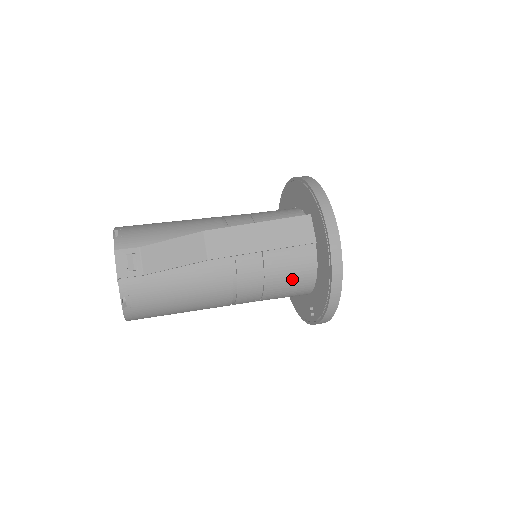
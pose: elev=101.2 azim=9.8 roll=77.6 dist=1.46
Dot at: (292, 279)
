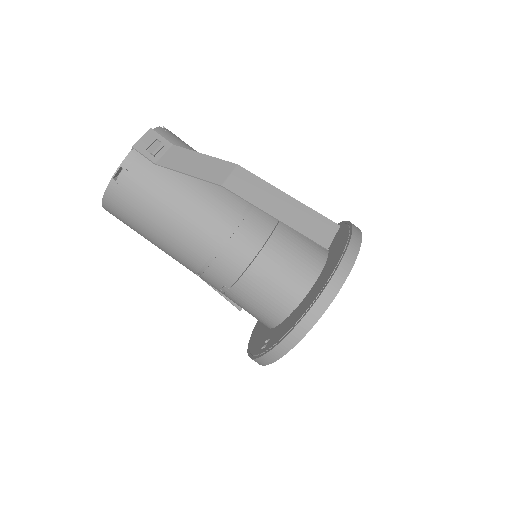
Dot at: (274, 288)
